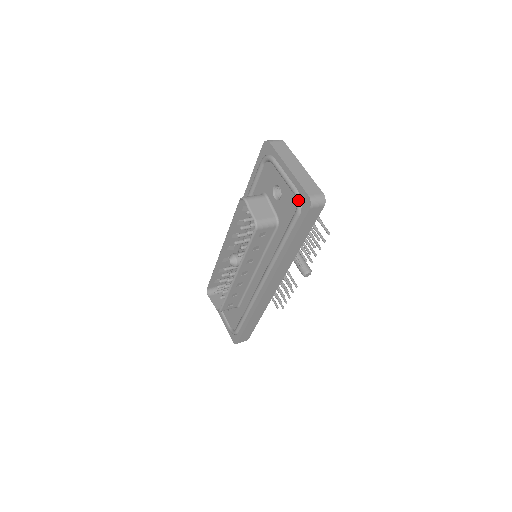
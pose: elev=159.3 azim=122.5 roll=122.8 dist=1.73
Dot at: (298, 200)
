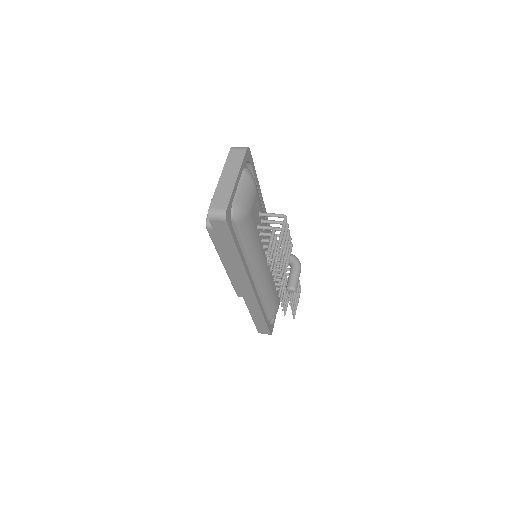
Dot at: occluded
